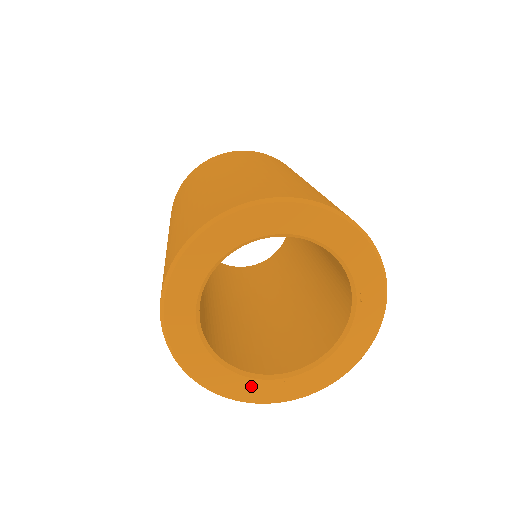
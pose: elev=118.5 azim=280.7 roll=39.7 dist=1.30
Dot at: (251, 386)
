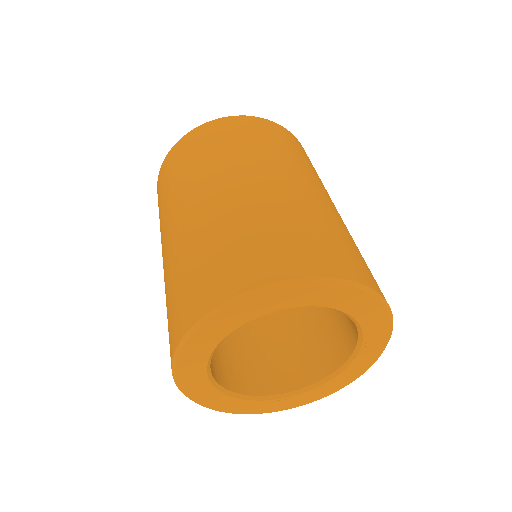
Dot at: (251, 405)
